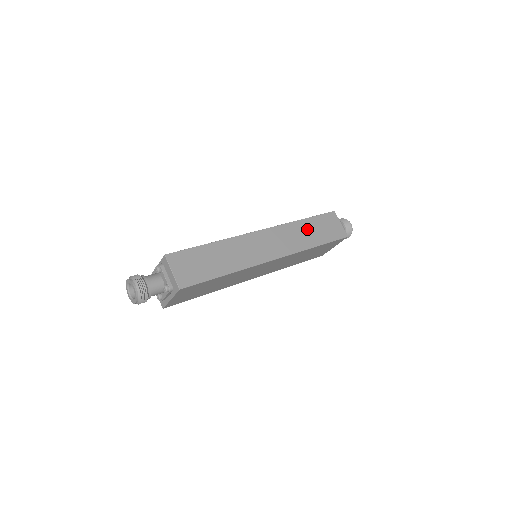
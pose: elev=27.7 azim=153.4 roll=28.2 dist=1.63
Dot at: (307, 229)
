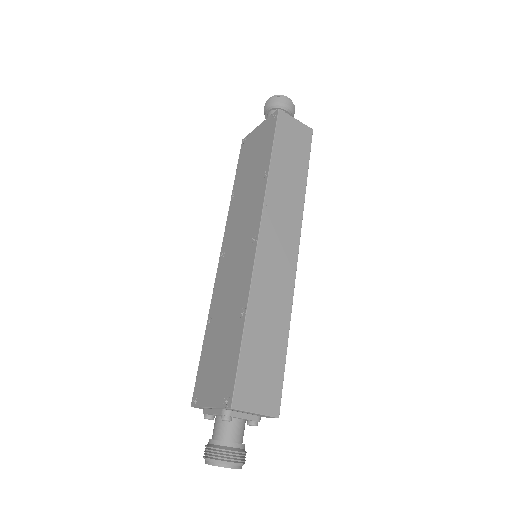
Dot at: (283, 172)
